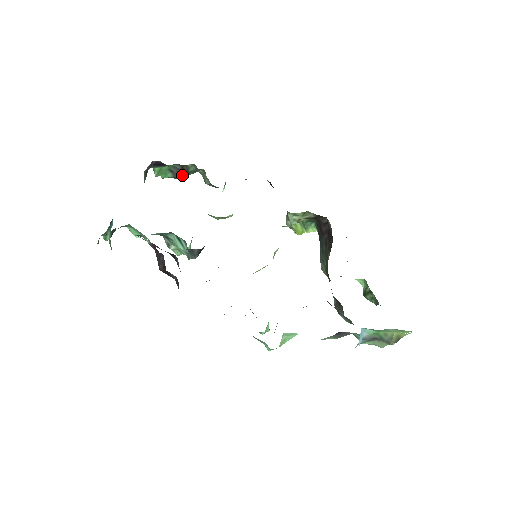
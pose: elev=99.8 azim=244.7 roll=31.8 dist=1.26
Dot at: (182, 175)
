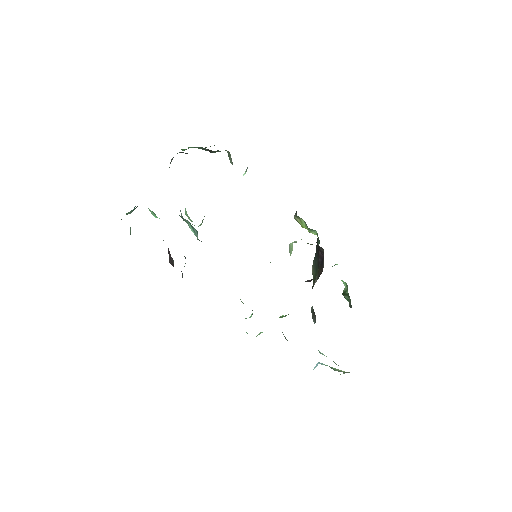
Dot at: occluded
